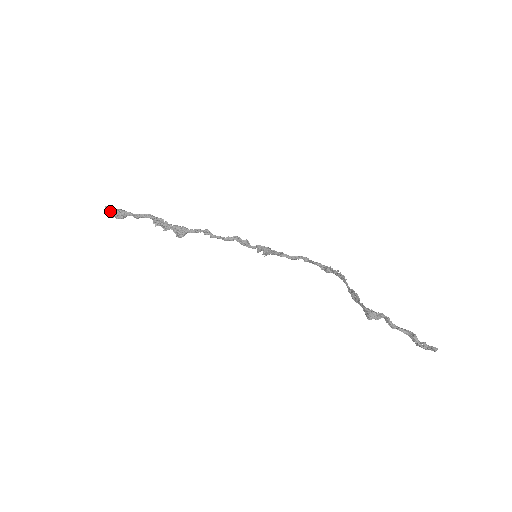
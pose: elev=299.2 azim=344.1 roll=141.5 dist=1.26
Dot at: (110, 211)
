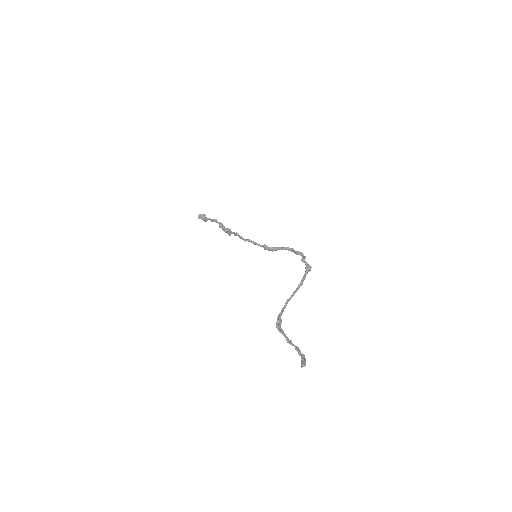
Dot at: (198, 218)
